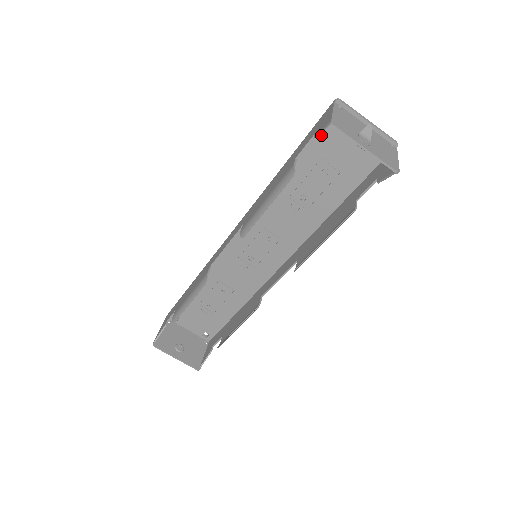
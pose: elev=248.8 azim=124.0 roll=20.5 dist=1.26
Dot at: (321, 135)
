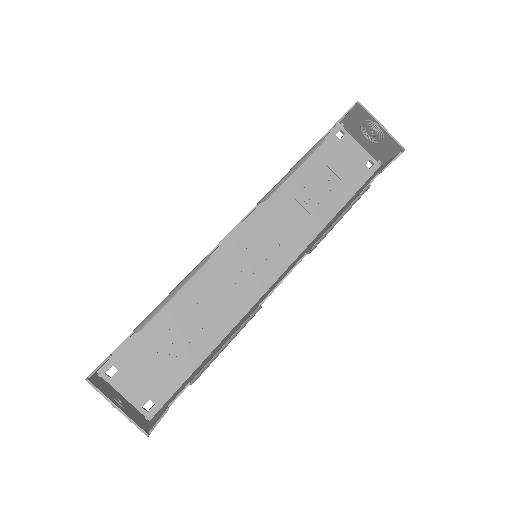
Dot at: (327, 145)
